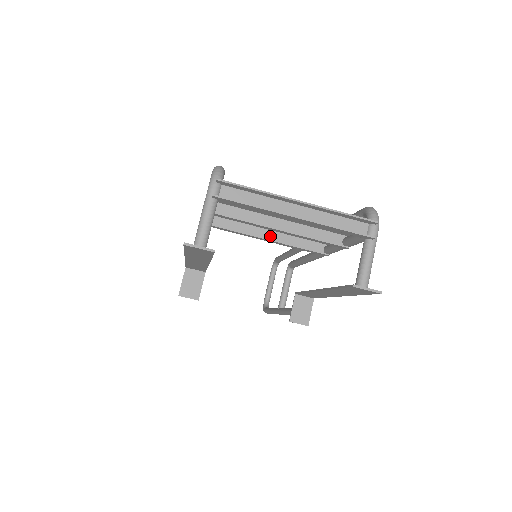
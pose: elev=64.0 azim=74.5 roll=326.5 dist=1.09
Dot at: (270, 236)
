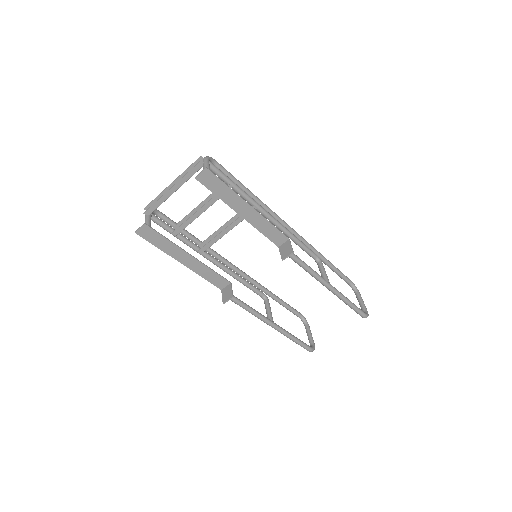
Dot at: (228, 229)
